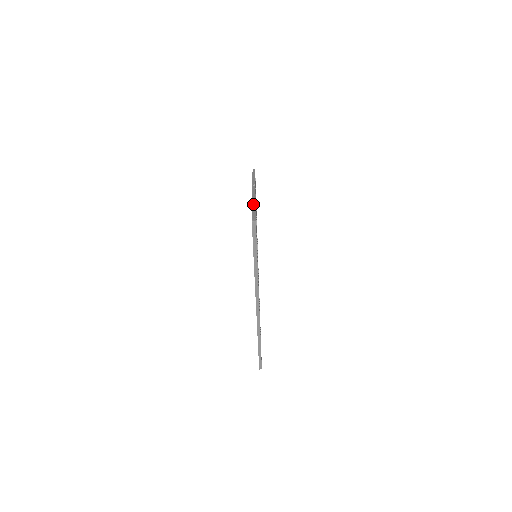
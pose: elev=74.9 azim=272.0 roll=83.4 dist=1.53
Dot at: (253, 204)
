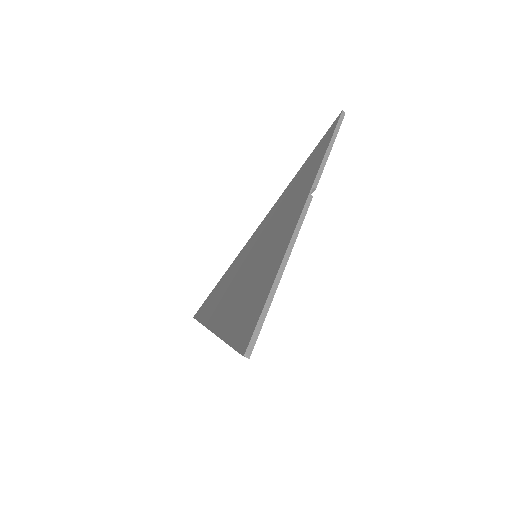
Dot at: (276, 281)
